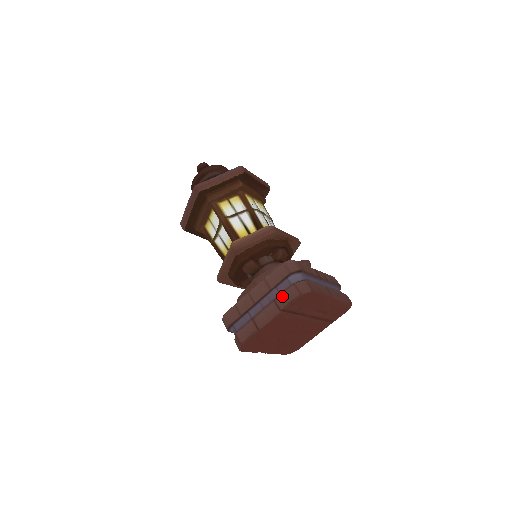
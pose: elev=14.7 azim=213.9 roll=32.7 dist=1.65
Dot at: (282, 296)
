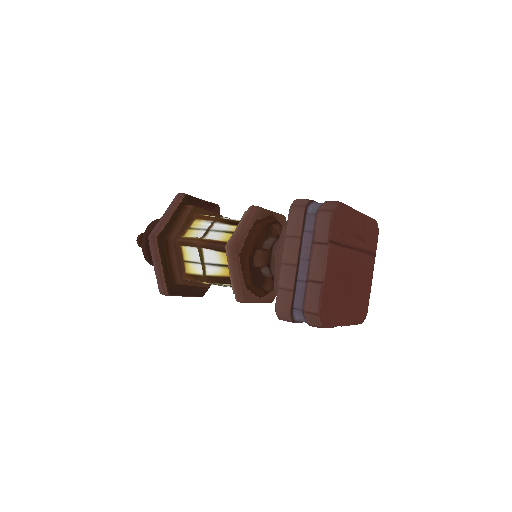
Dot at: (317, 231)
